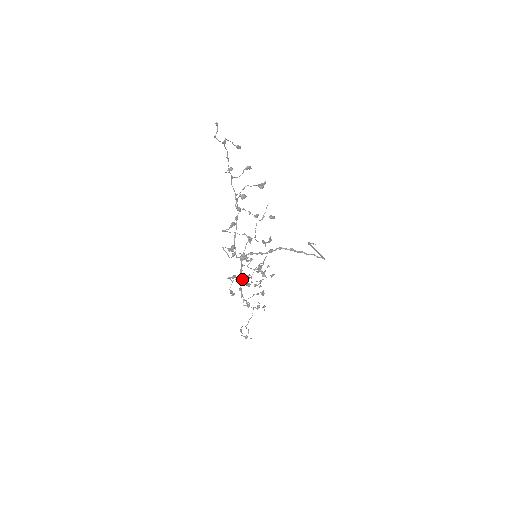
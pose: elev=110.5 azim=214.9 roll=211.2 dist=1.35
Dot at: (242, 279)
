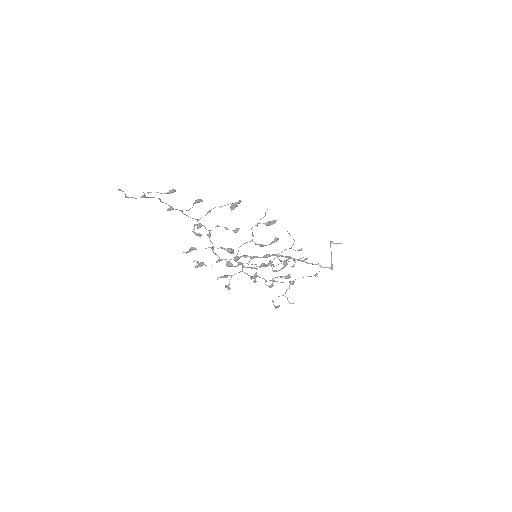
Dot at: (254, 268)
